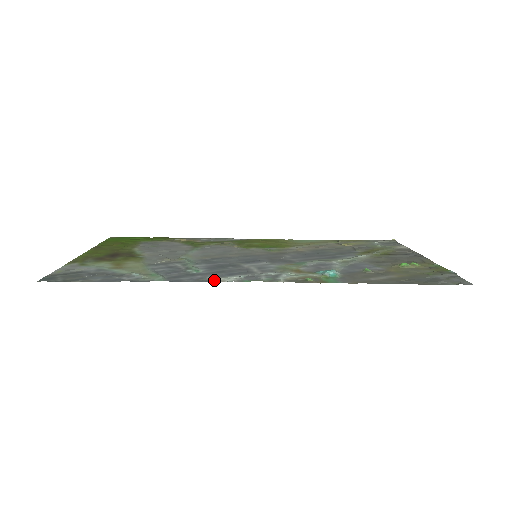
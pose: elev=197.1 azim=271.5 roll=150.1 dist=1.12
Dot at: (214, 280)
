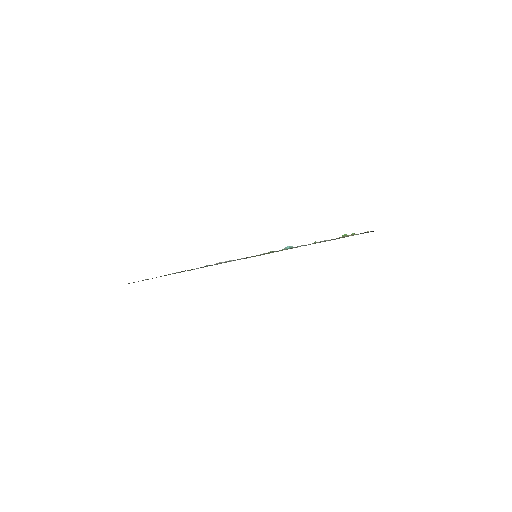
Dot at: occluded
